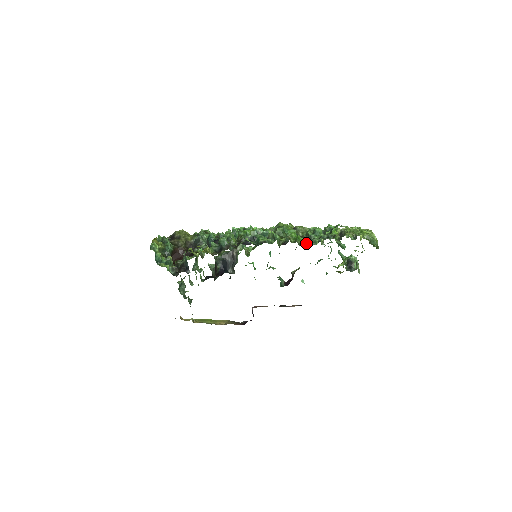
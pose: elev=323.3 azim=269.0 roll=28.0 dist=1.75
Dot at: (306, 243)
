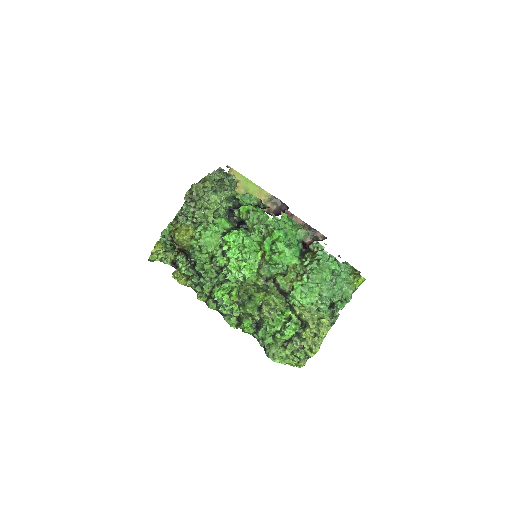
Dot at: (251, 334)
